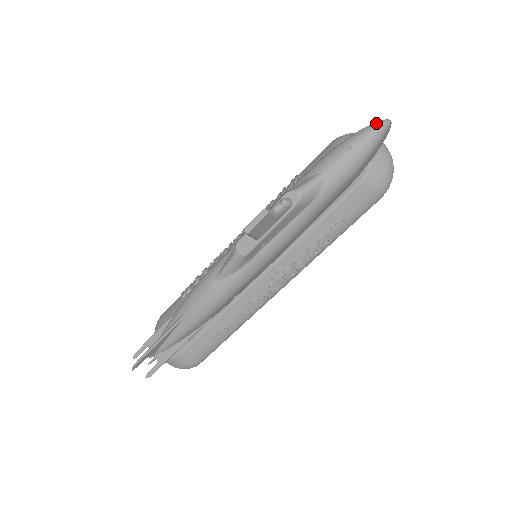
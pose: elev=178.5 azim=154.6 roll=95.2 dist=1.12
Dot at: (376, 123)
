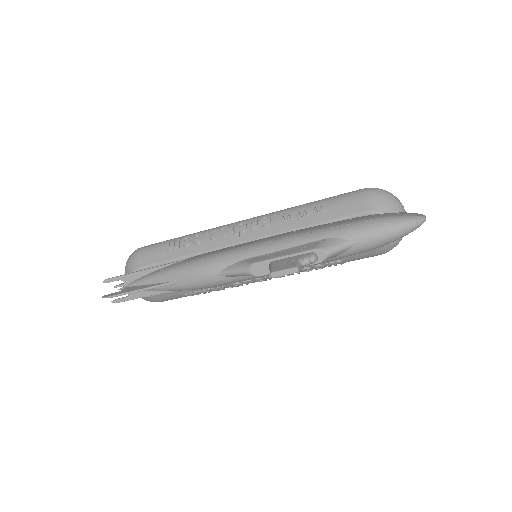
Dot at: (416, 220)
